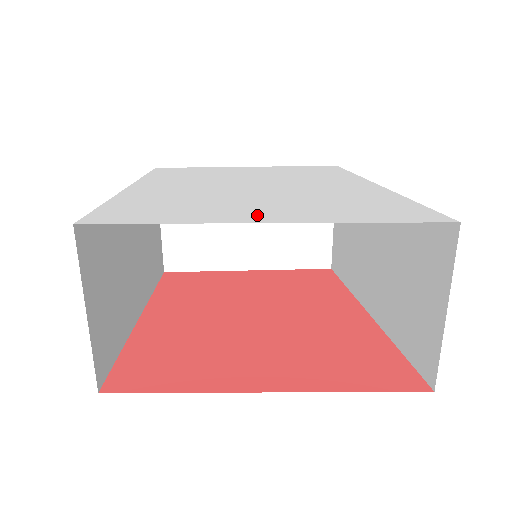
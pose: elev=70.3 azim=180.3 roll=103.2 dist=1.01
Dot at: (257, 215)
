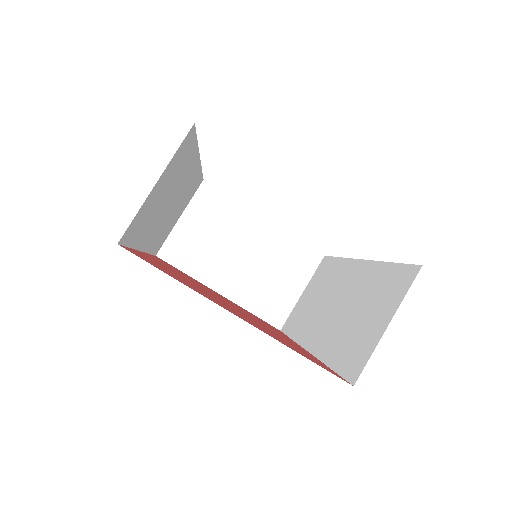
Dot at: occluded
